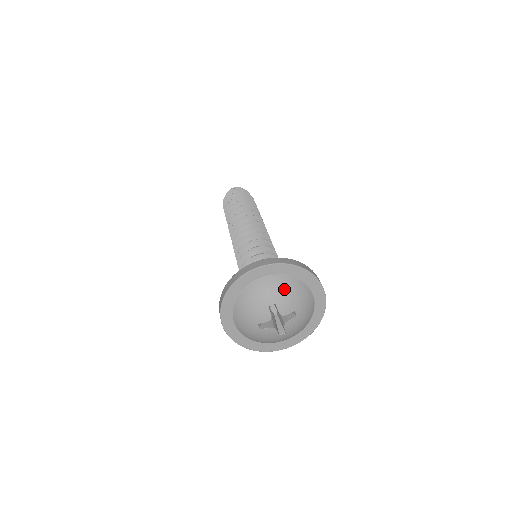
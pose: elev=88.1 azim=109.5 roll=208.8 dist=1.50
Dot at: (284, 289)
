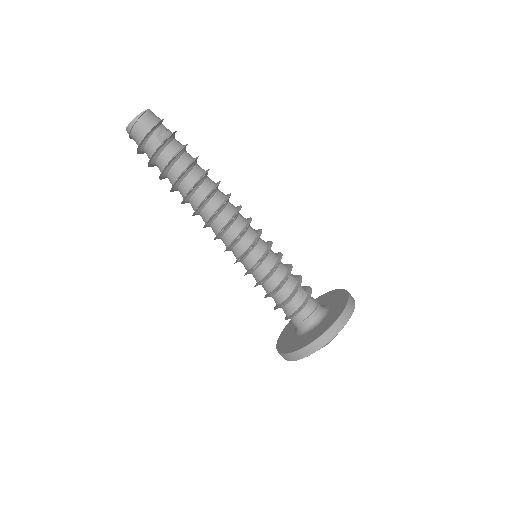
Dot at: (333, 338)
